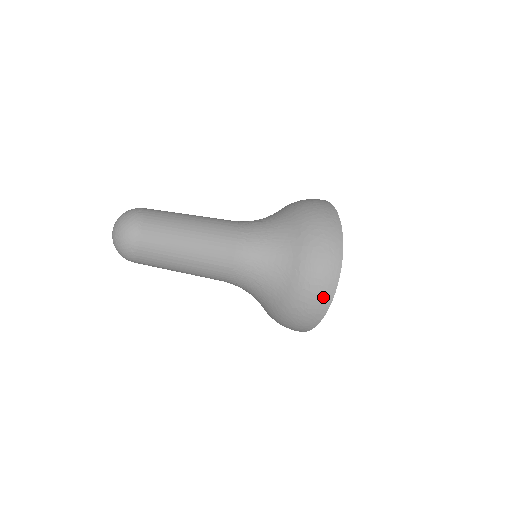
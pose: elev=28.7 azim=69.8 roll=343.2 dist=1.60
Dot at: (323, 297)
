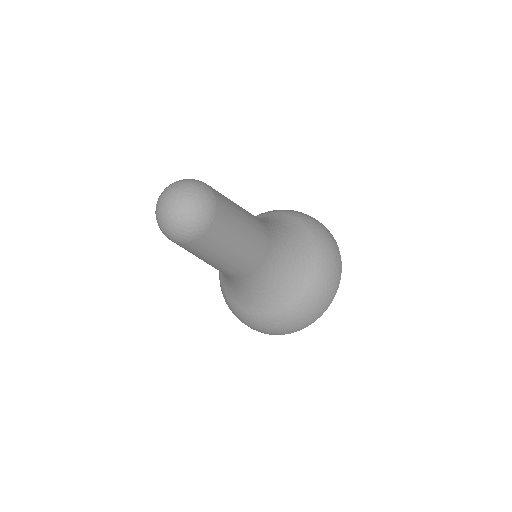
Dot at: (300, 326)
